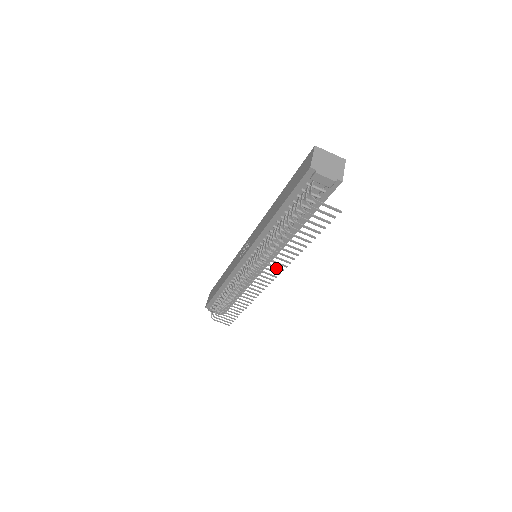
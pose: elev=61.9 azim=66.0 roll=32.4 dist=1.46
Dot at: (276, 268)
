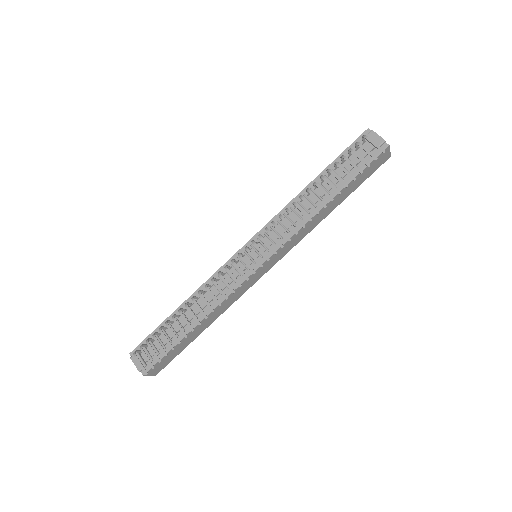
Dot at: (284, 235)
